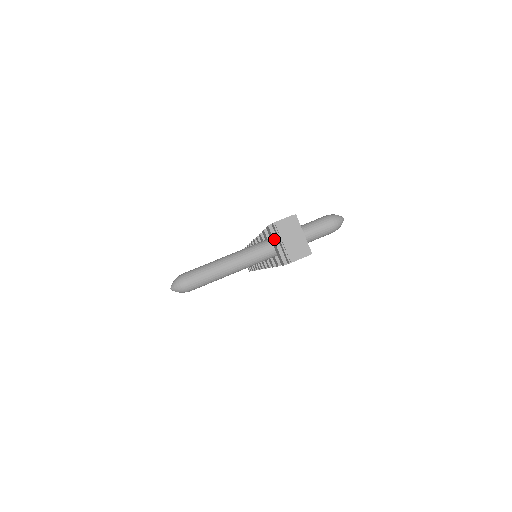
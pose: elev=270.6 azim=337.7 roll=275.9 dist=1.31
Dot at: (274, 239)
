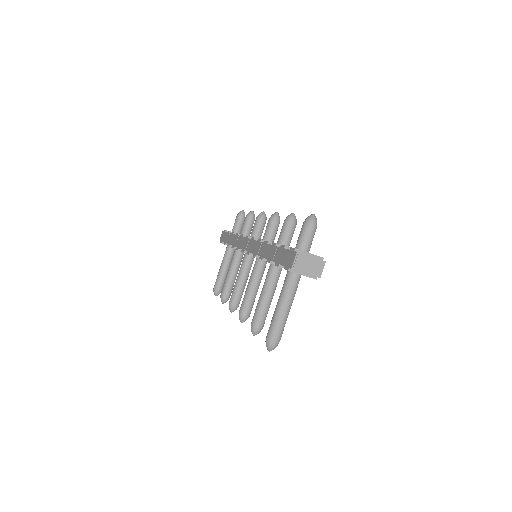
Dot at: occluded
